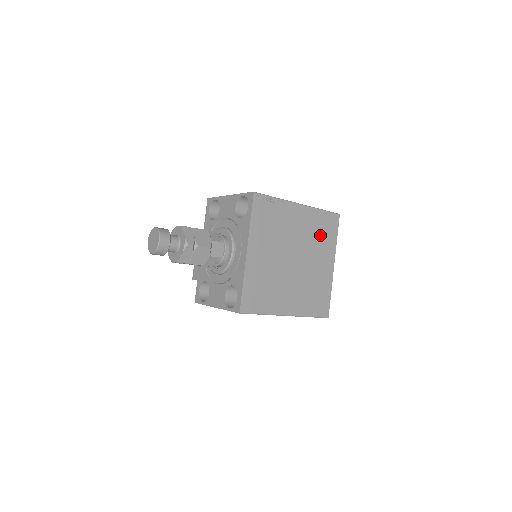
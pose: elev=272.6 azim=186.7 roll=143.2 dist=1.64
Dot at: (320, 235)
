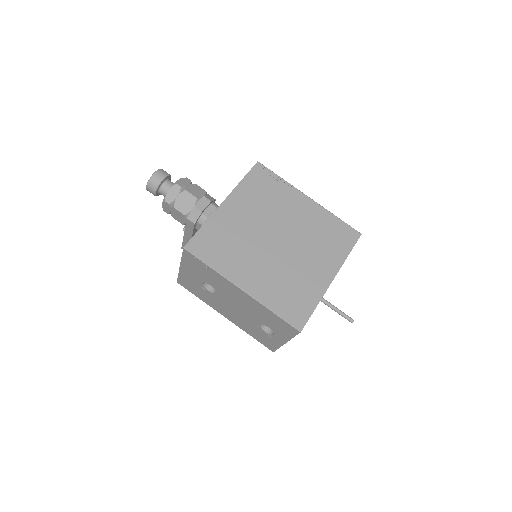
Dot at: (325, 238)
